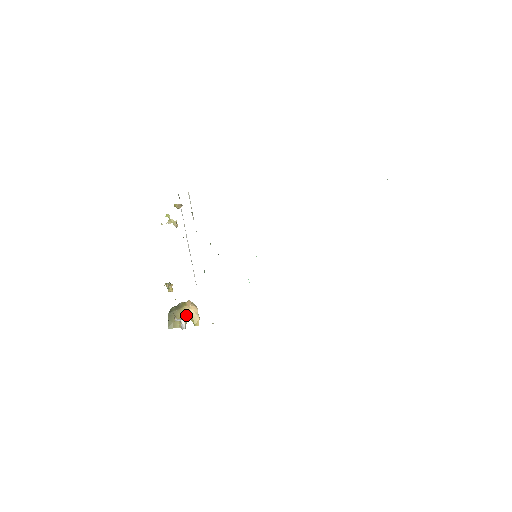
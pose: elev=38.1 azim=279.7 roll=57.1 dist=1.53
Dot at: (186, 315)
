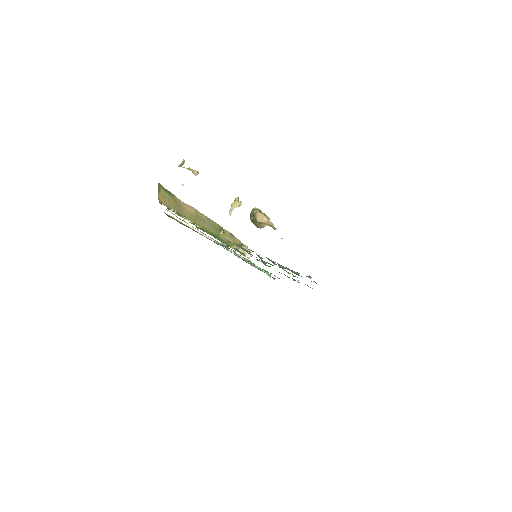
Dot at: occluded
